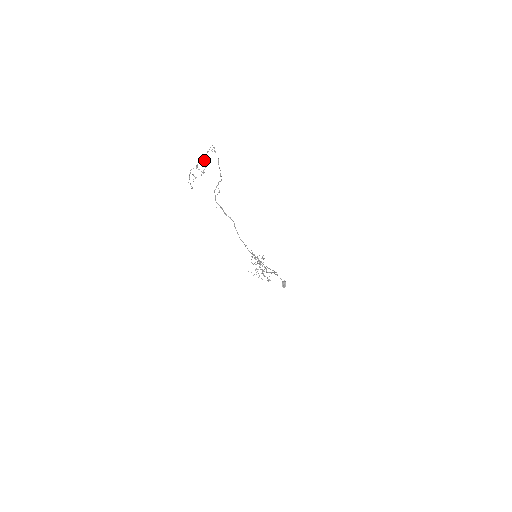
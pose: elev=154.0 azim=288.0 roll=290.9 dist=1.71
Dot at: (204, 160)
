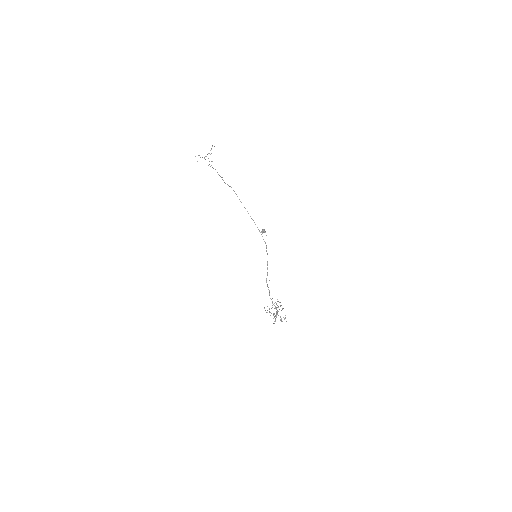
Dot at: (208, 153)
